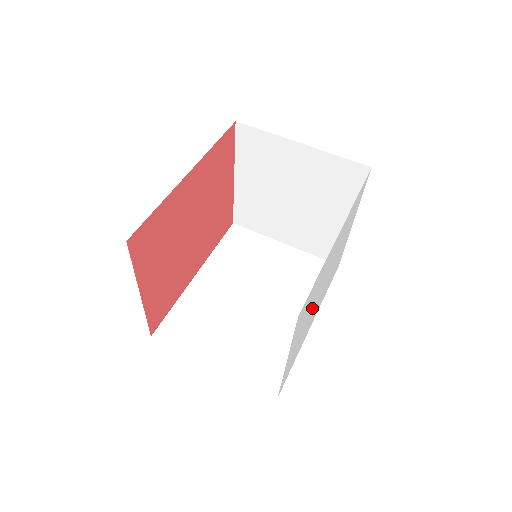
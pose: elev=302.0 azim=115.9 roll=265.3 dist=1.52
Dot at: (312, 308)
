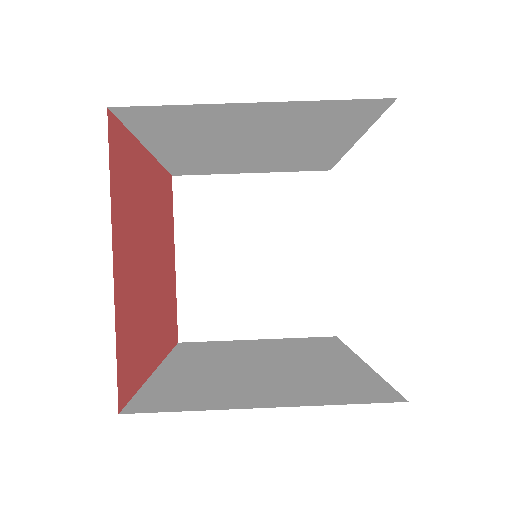
Dot at: occluded
